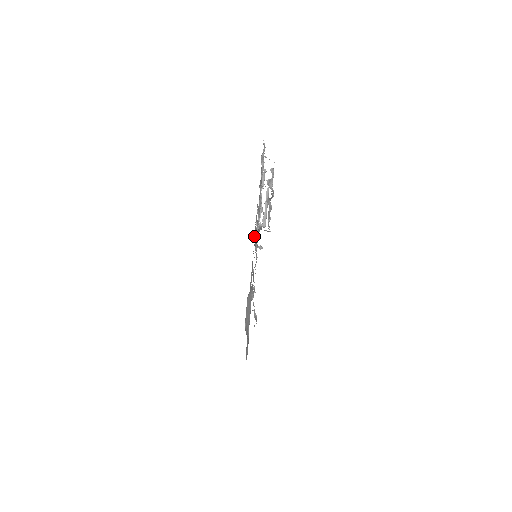
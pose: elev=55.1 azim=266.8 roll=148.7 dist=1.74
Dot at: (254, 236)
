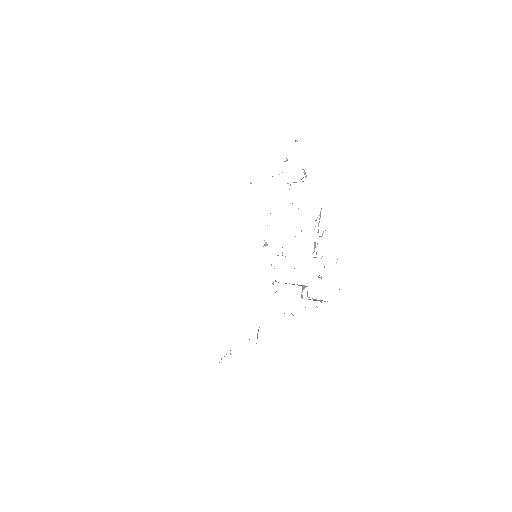
Dot at: occluded
